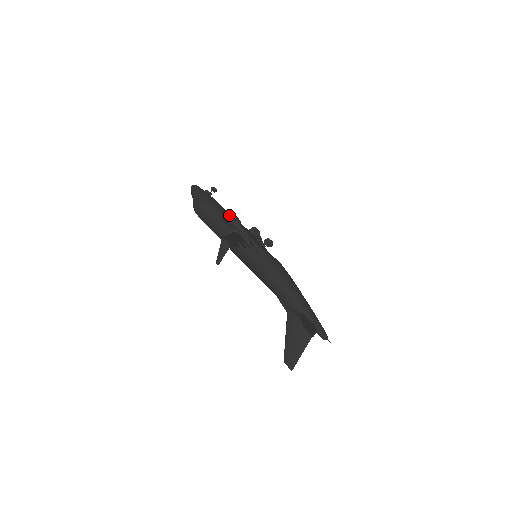
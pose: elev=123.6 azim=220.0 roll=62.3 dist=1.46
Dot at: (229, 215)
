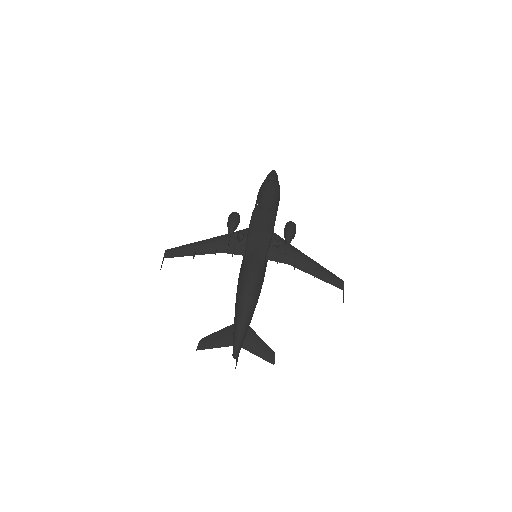
Dot at: (228, 217)
